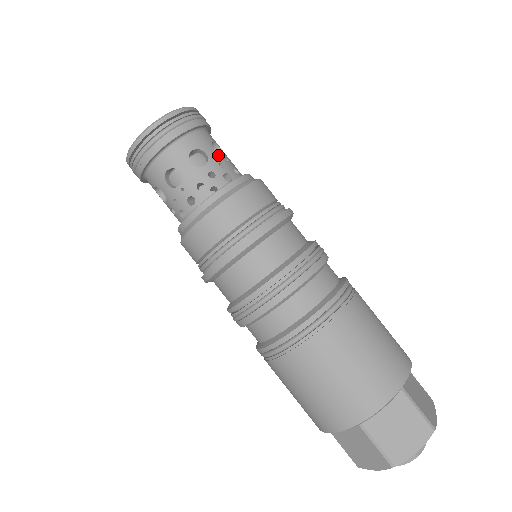
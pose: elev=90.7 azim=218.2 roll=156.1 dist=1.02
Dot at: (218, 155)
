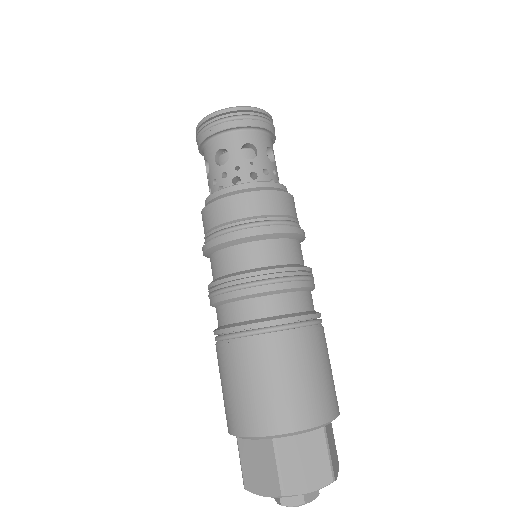
Dot at: (241, 157)
